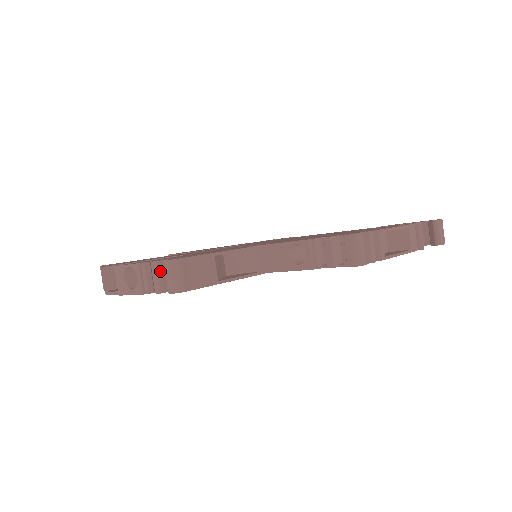
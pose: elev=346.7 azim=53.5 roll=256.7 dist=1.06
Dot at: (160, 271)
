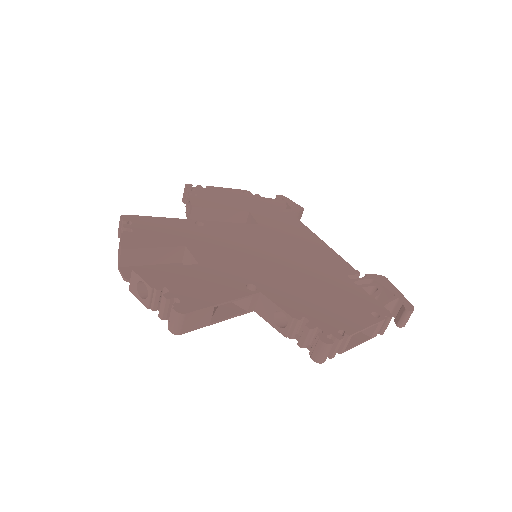
Dot at: (167, 306)
